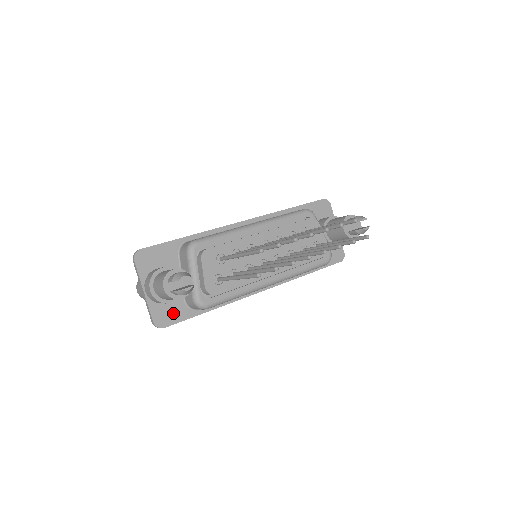
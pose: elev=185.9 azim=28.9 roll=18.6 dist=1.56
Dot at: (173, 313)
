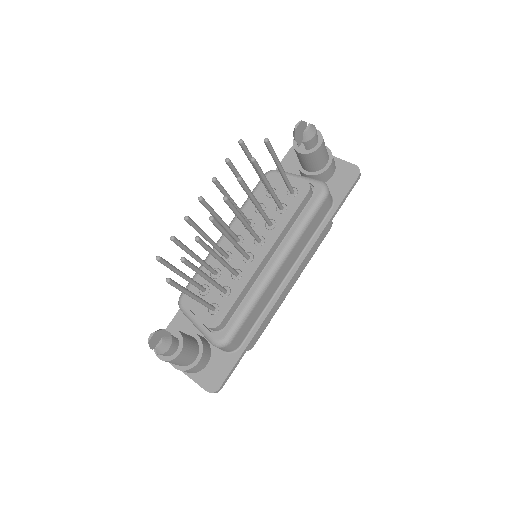
Dot at: (218, 369)
